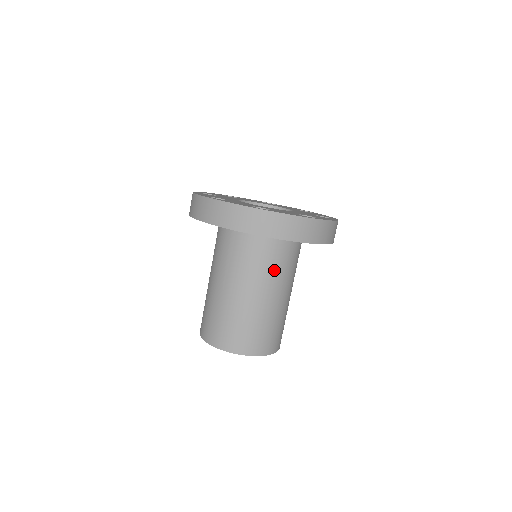
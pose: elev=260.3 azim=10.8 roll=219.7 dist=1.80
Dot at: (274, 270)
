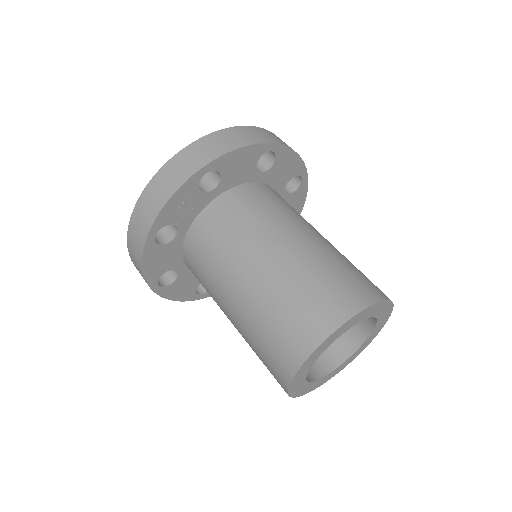
Dot at: occluded
